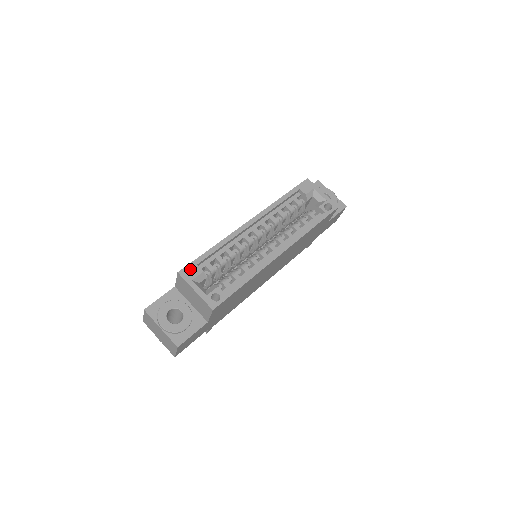
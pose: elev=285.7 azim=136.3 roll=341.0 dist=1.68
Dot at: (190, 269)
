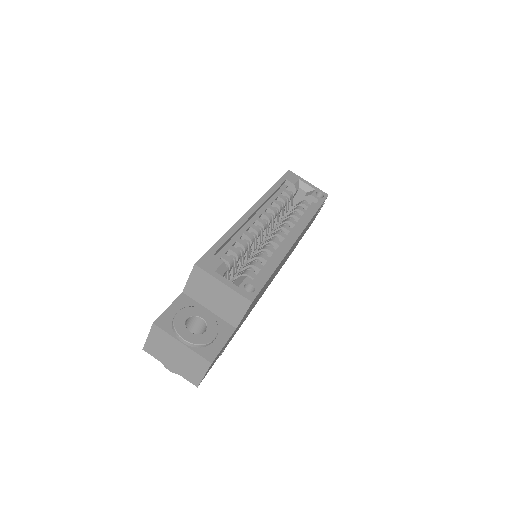
Dot at: (208, 259)
